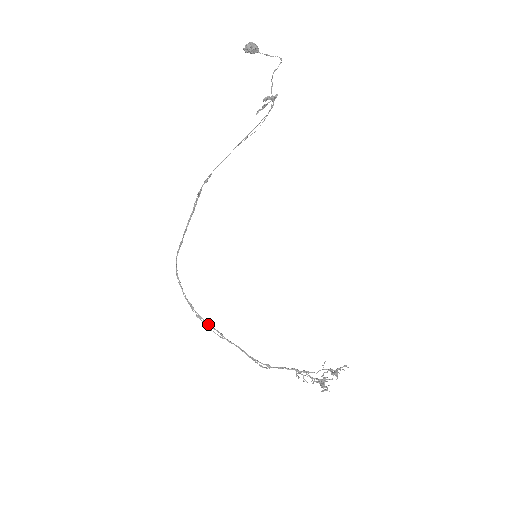
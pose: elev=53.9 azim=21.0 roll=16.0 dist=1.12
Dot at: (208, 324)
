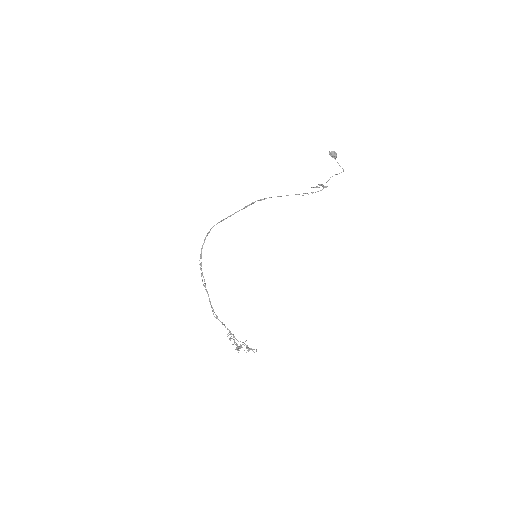
Dot at: (202, 272)
